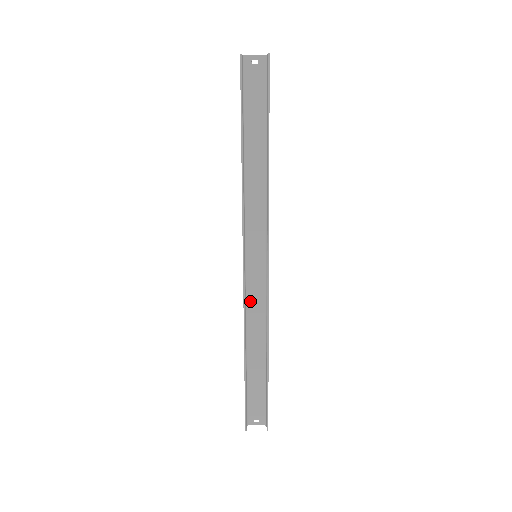
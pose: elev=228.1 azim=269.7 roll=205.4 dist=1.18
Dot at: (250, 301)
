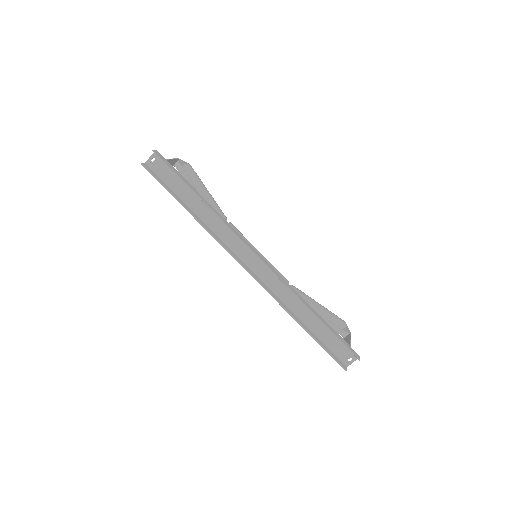
Dot at: (271, 285)
